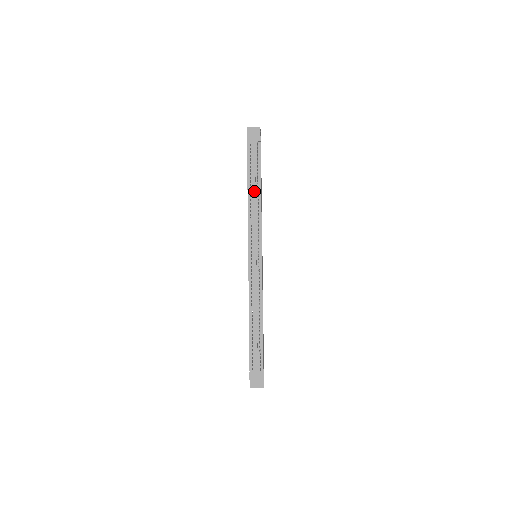
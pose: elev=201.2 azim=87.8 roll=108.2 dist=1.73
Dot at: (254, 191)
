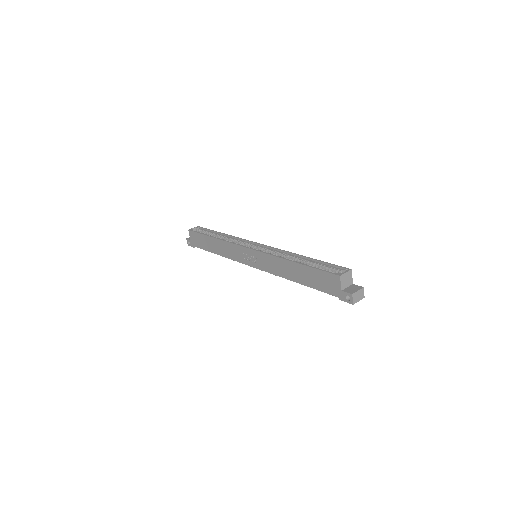
Dot at: occluded
